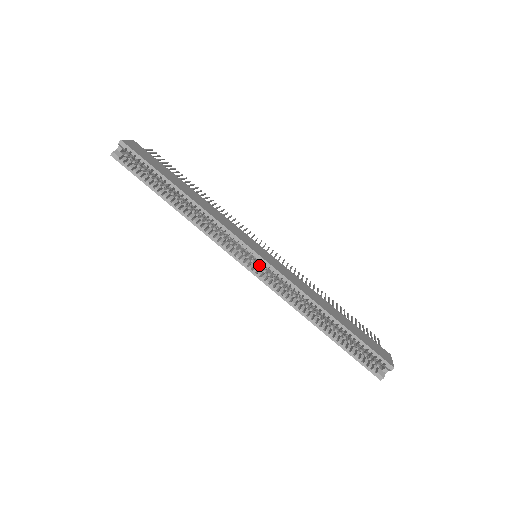
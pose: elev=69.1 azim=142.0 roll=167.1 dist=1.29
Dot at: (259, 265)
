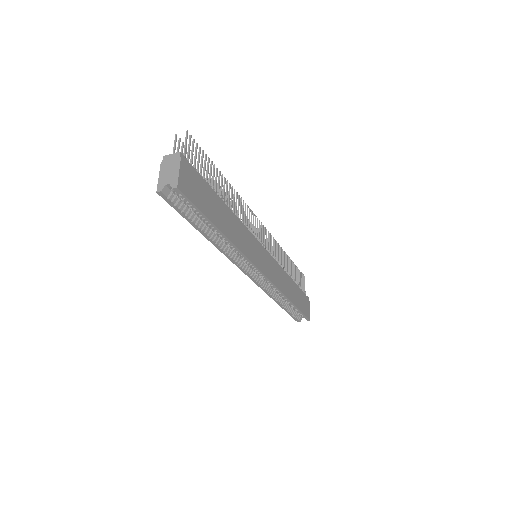
Dot at: occluded
